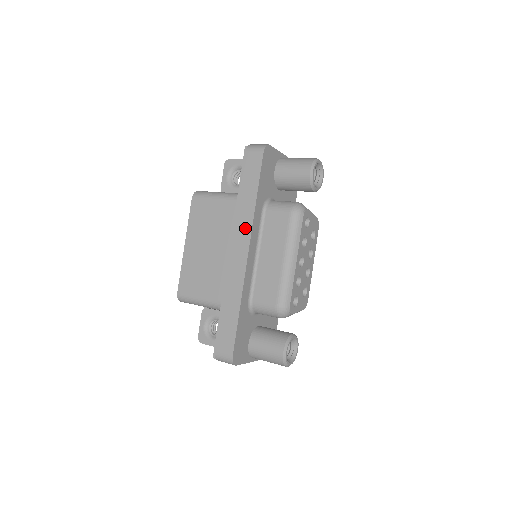
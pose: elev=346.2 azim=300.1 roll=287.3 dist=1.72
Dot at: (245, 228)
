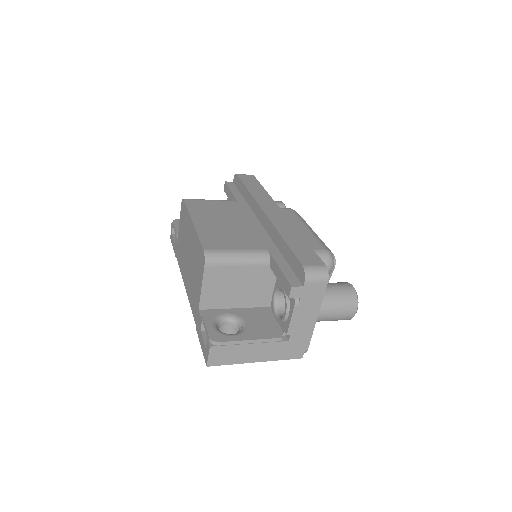
Dot at: (268, 201)
